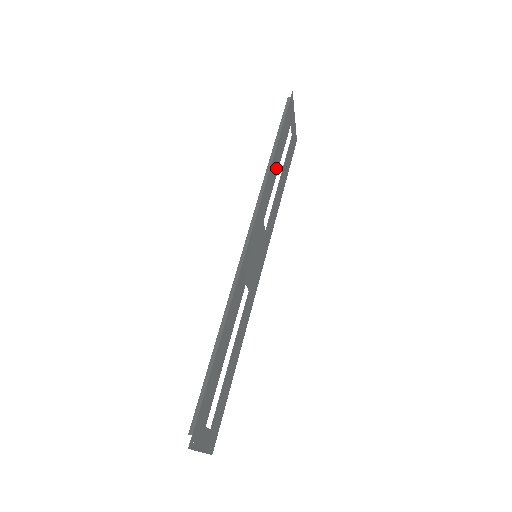
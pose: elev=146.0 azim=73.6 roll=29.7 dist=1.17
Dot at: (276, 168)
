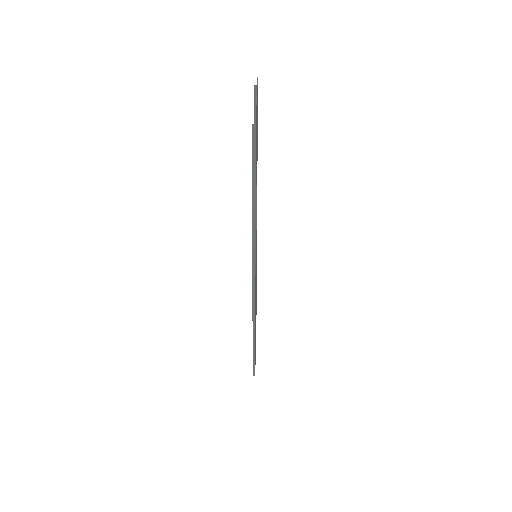
Dot at: occluded
